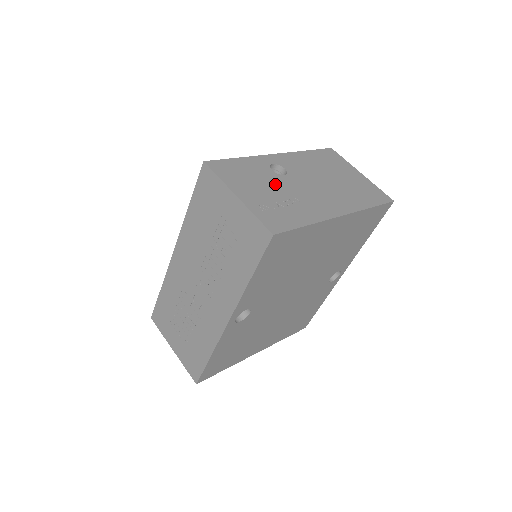
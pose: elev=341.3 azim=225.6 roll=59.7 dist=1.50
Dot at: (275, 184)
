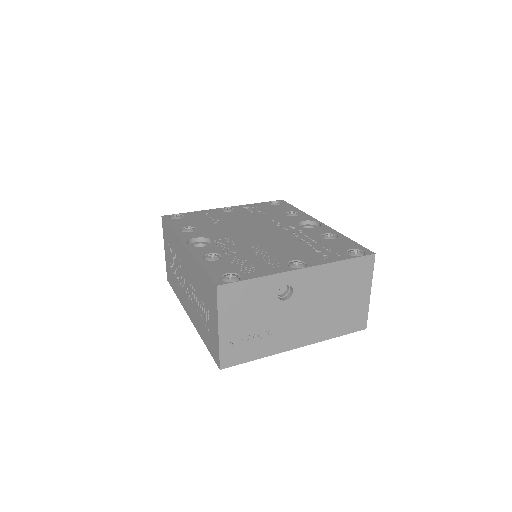
Dot at: (266, 313)
